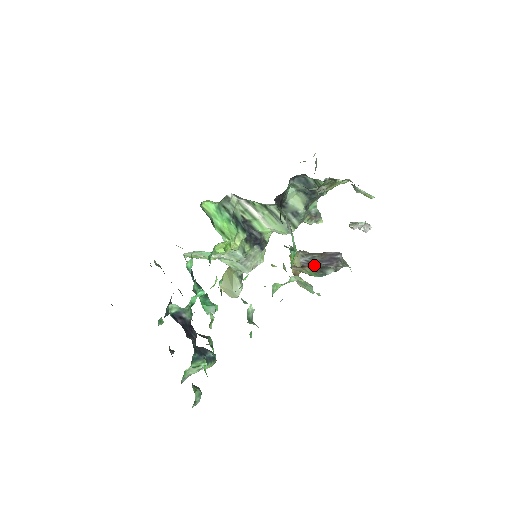
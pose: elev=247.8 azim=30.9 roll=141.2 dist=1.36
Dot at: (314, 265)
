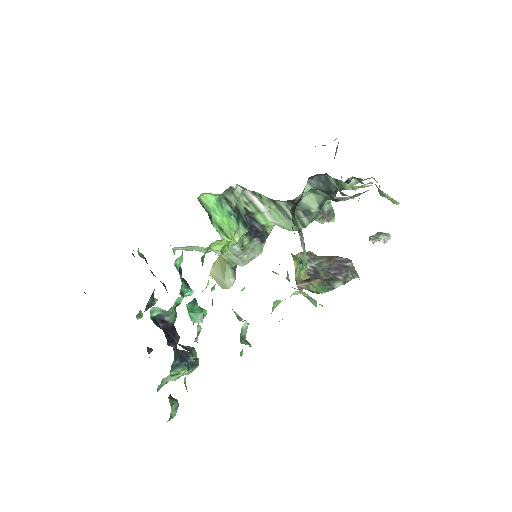
Dot at: (321, 275)
